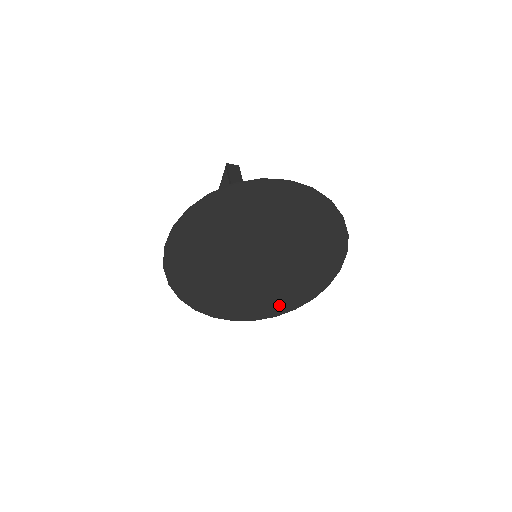
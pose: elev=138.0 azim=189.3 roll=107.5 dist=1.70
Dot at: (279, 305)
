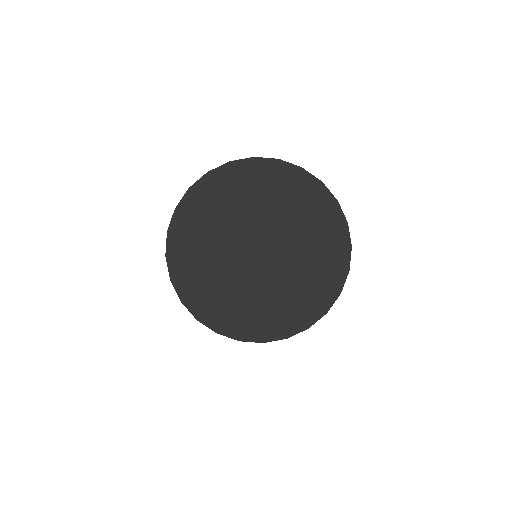
Dot at: (251, 326)
